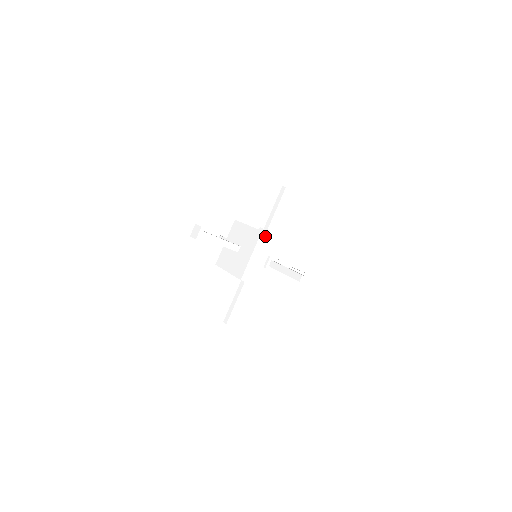
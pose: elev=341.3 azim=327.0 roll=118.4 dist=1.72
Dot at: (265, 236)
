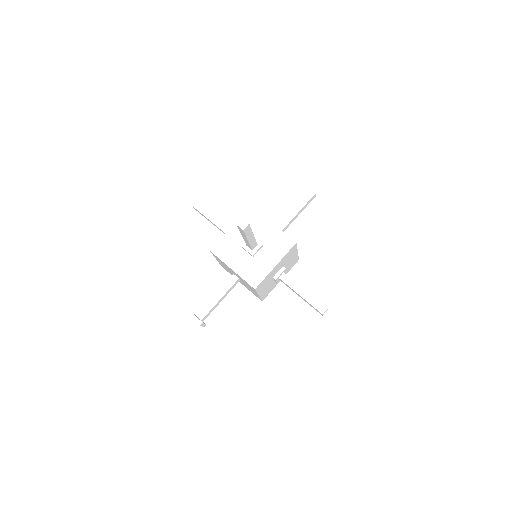
Dot at: (260, 285)
